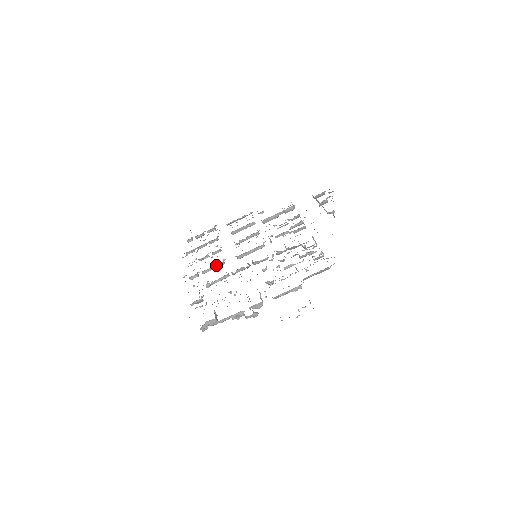
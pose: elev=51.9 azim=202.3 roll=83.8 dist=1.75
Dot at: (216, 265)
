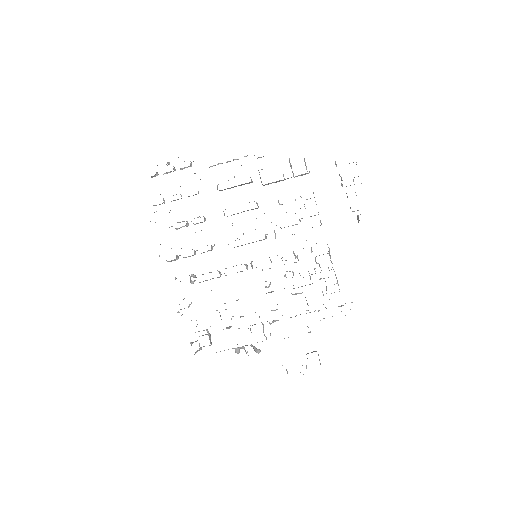
Dot at: occluded
